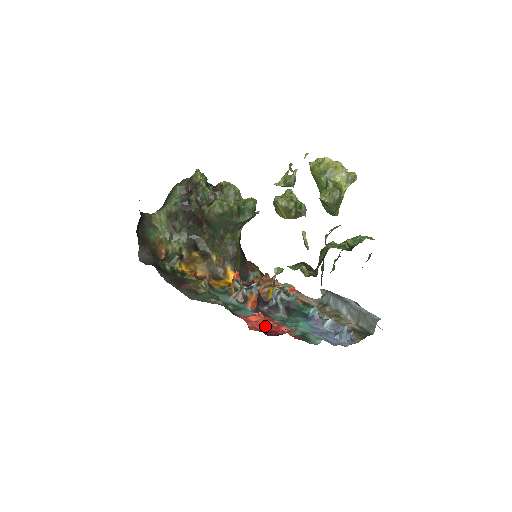
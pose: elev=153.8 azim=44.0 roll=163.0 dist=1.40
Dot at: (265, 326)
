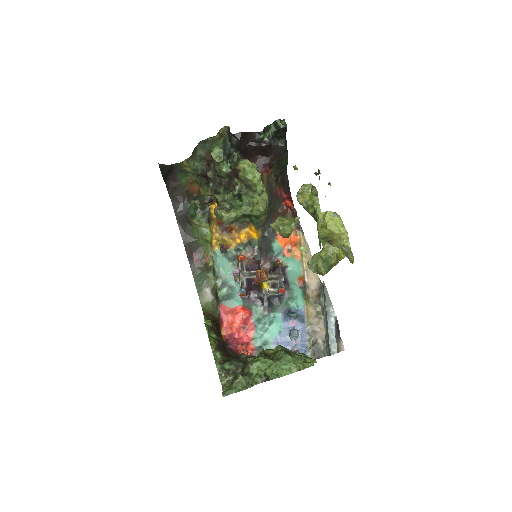
Dot at: (235, 330)
